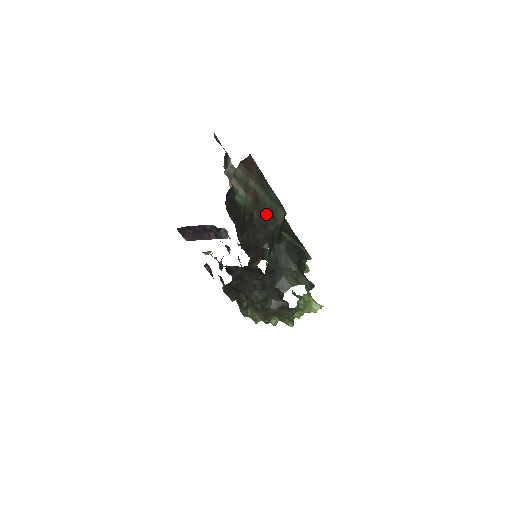
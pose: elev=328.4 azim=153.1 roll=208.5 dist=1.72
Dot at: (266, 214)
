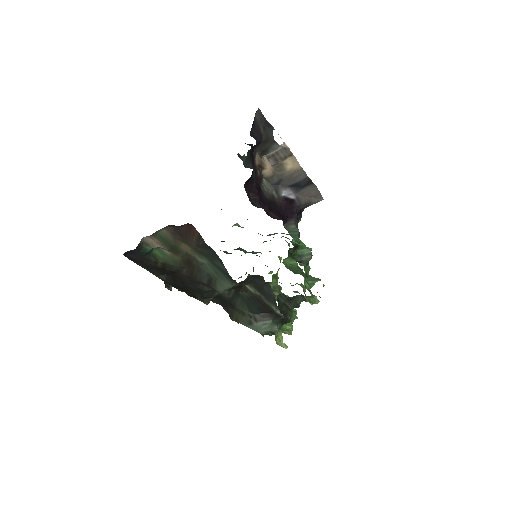
Dot at: (199, 277)
